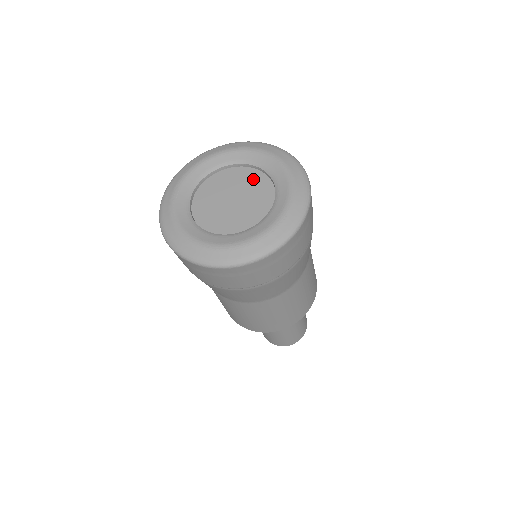
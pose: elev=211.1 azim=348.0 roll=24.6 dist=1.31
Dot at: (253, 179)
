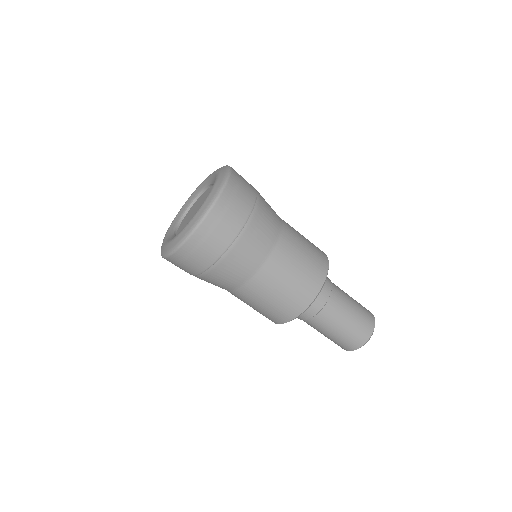
Dot at: (208, 193)
